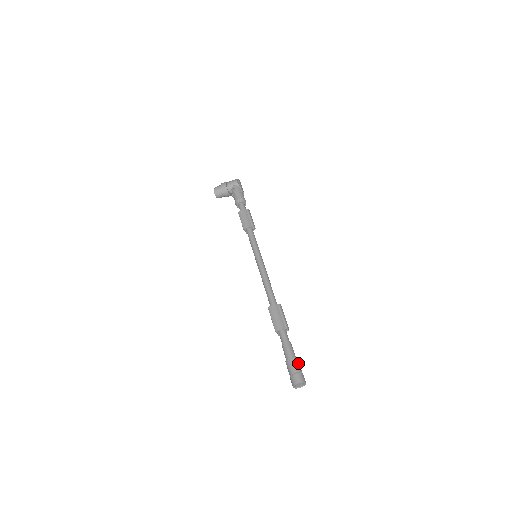
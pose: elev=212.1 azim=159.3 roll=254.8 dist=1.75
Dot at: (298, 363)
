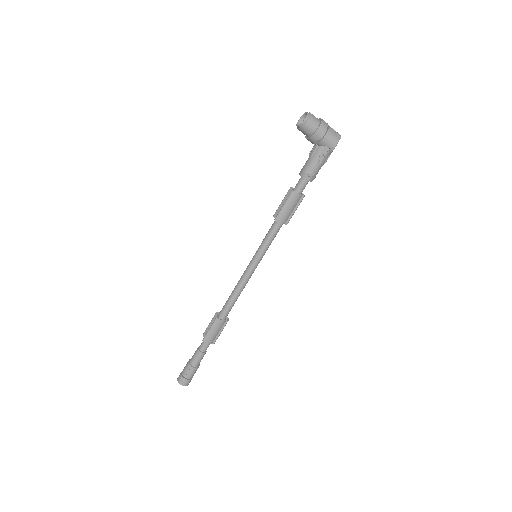
Dot at: occluded
